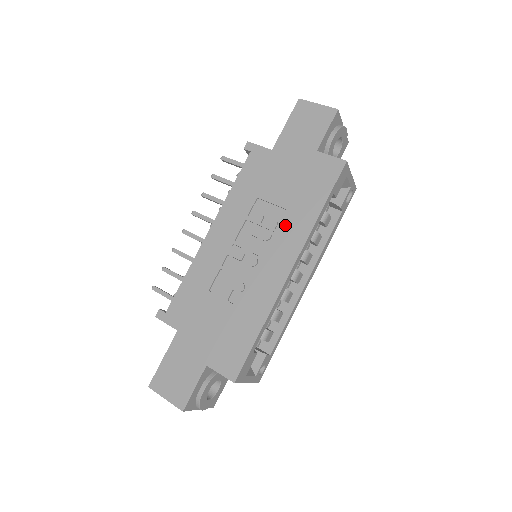
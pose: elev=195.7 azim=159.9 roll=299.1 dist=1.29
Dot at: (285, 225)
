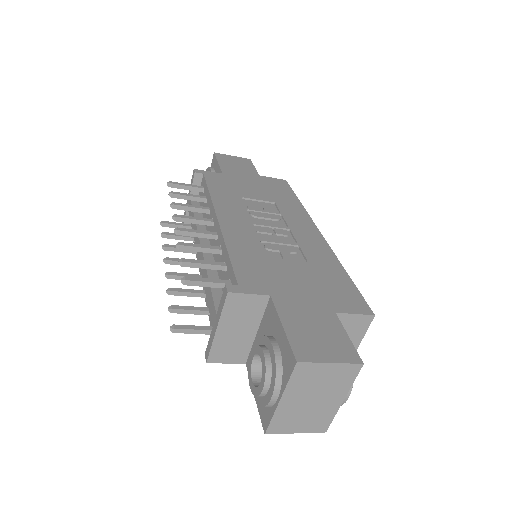
Dot at: (284, 210)
